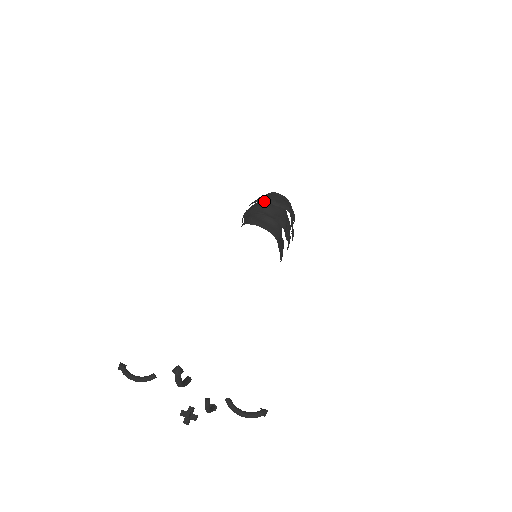
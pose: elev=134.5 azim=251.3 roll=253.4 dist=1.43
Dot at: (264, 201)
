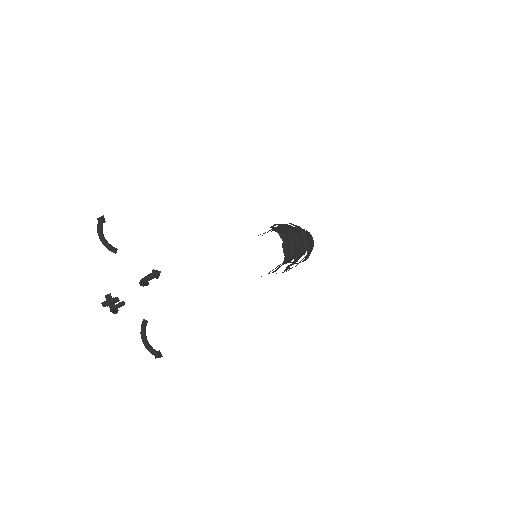
Dot at: (302, 233)
